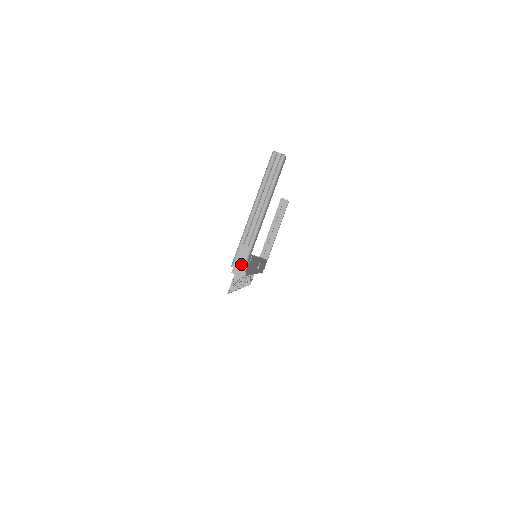
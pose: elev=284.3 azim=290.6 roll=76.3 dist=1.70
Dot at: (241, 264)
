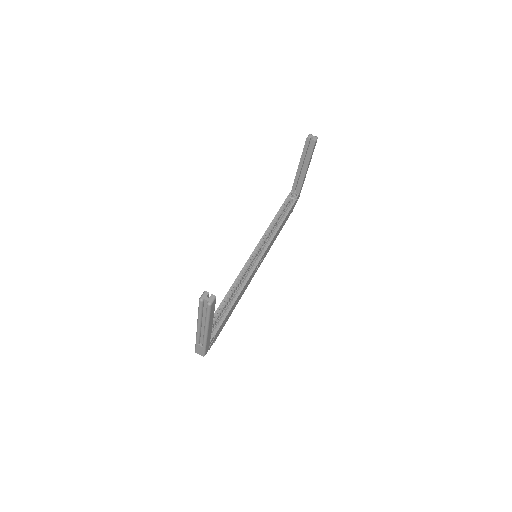
Dot at: (201, 353)
